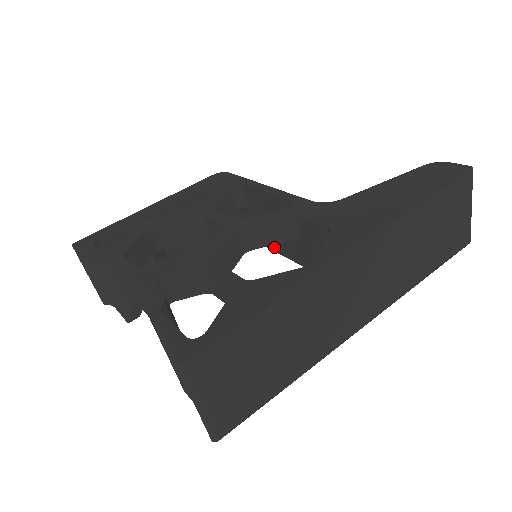
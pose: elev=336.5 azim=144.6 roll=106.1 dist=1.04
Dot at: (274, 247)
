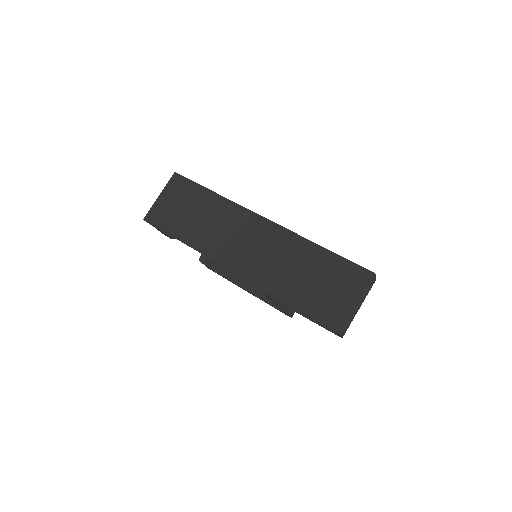
Dot at: occluded
